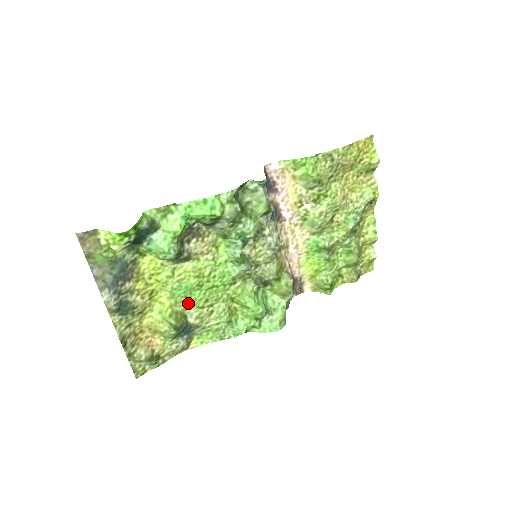
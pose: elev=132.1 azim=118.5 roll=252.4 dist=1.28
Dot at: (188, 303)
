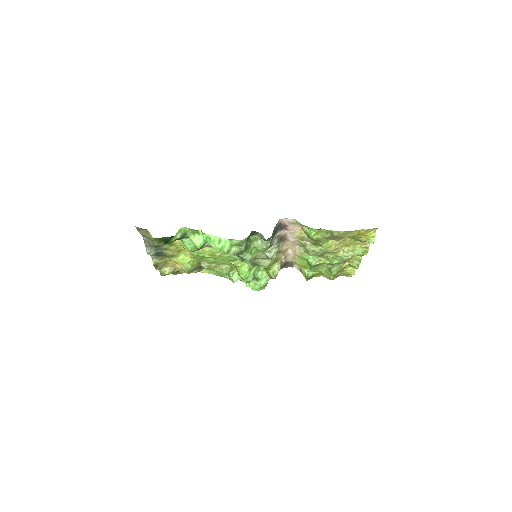
Dot at: (203, 259)
